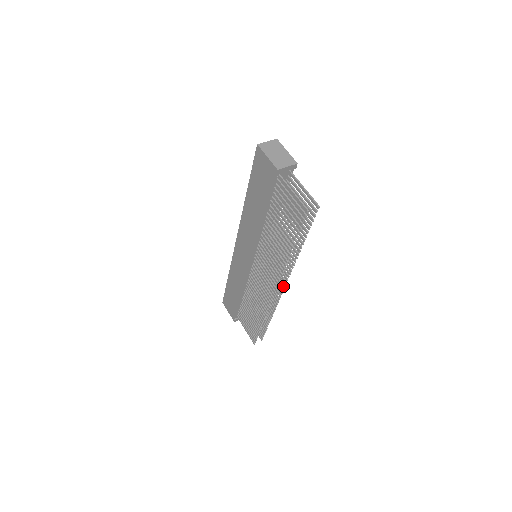
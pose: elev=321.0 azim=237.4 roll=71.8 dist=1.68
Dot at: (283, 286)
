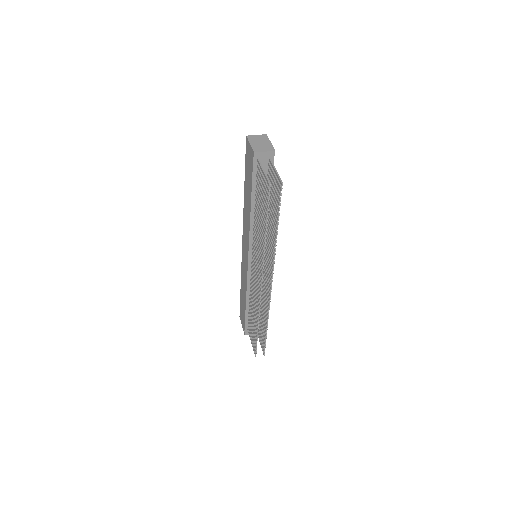
Dot at: (271, 283)
